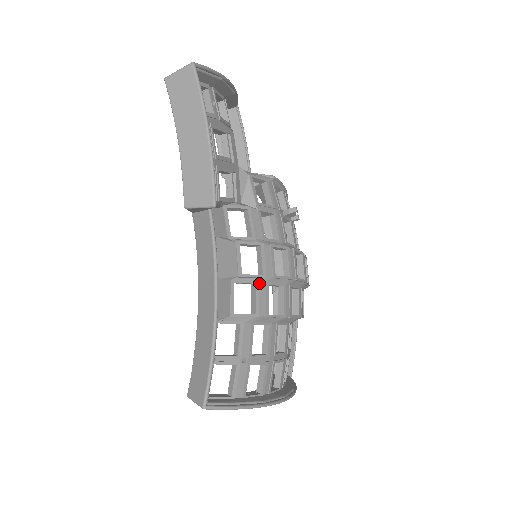
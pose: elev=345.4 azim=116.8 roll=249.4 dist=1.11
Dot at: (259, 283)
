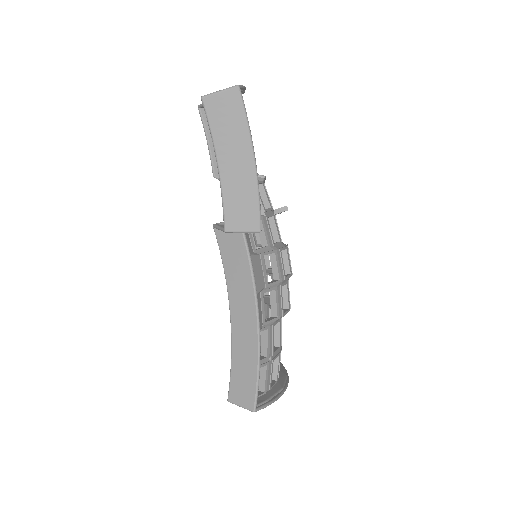
Dot at: (277, 288)
